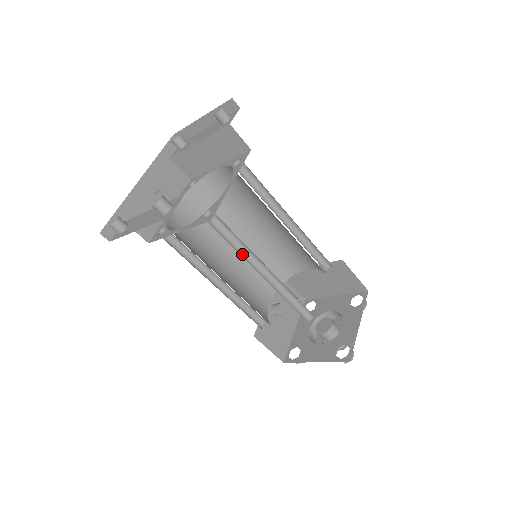
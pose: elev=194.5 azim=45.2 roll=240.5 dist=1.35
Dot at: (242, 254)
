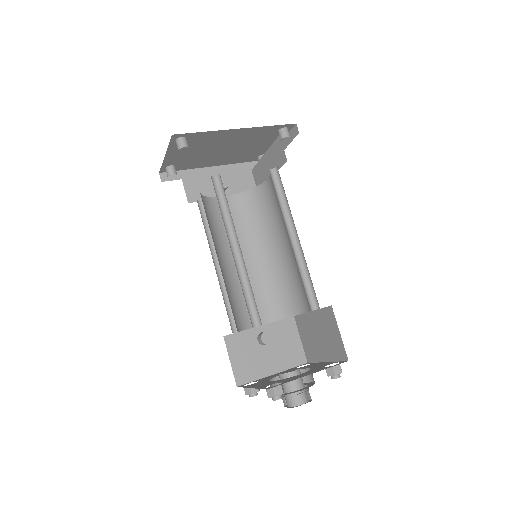
Dot at: (227, 223)
